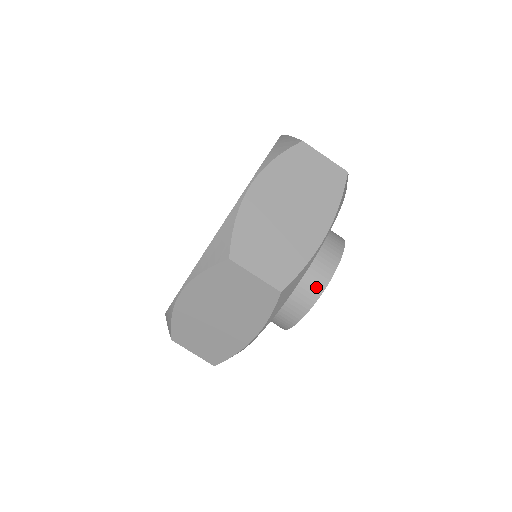
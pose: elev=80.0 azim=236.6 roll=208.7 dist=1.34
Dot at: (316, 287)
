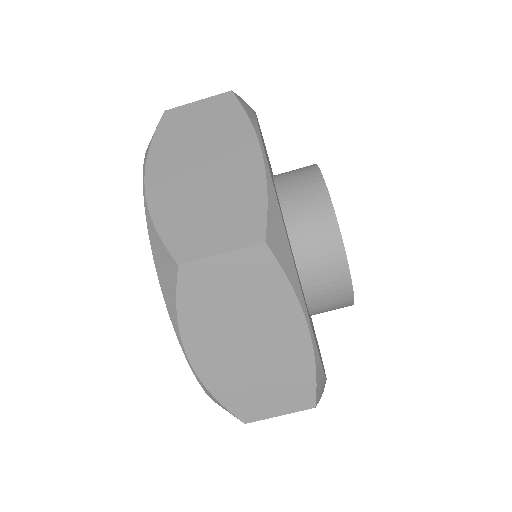
Dot at: (342, 296)
